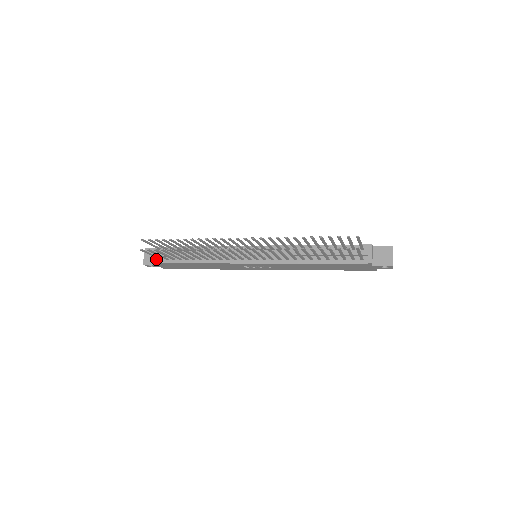
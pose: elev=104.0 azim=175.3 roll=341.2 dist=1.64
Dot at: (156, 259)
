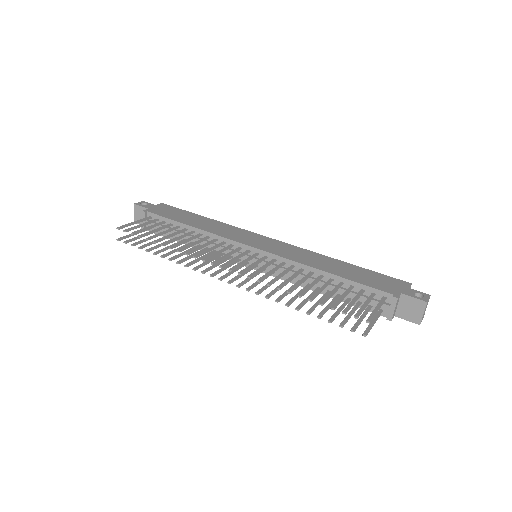
Dot at: (145, 226)
